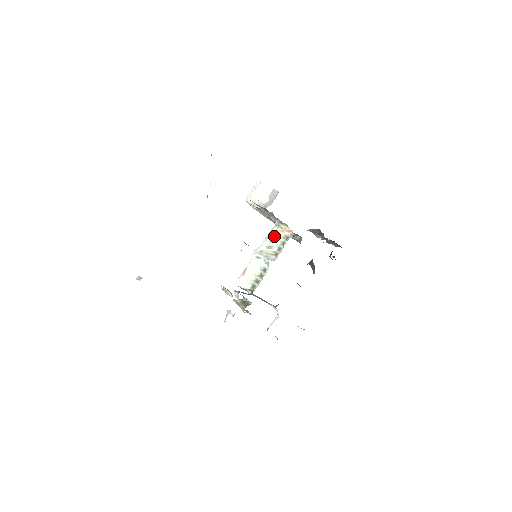
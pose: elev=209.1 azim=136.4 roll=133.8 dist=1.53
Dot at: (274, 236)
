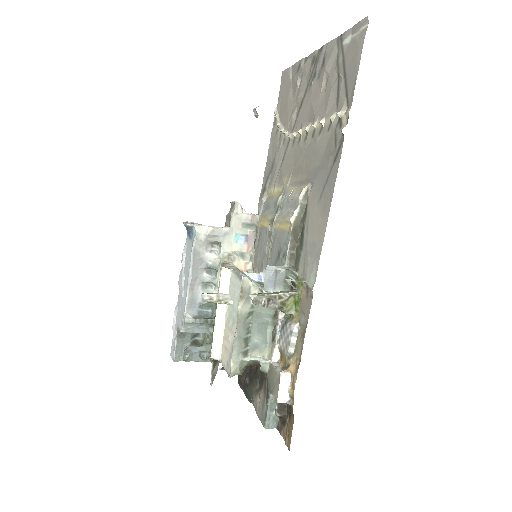
Dot at: occluded
